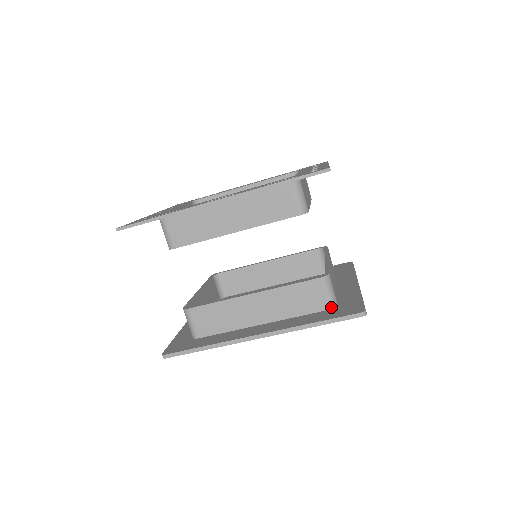
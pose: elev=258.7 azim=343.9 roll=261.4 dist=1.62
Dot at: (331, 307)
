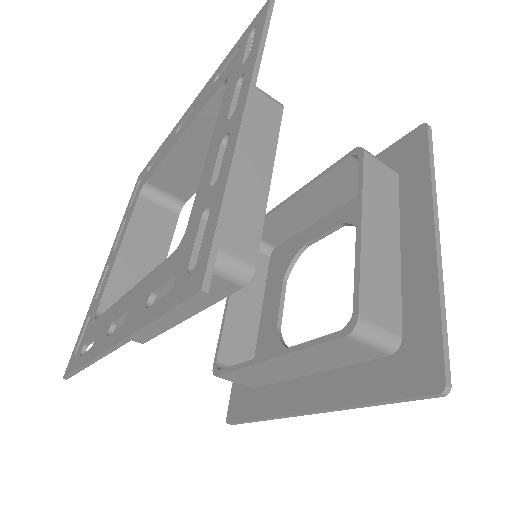
Dot at: (391, 353)
